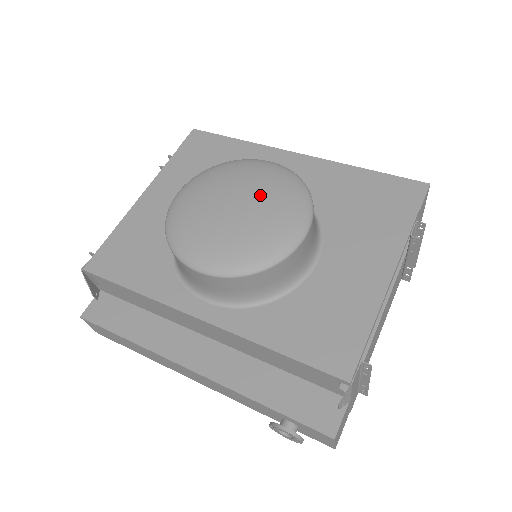
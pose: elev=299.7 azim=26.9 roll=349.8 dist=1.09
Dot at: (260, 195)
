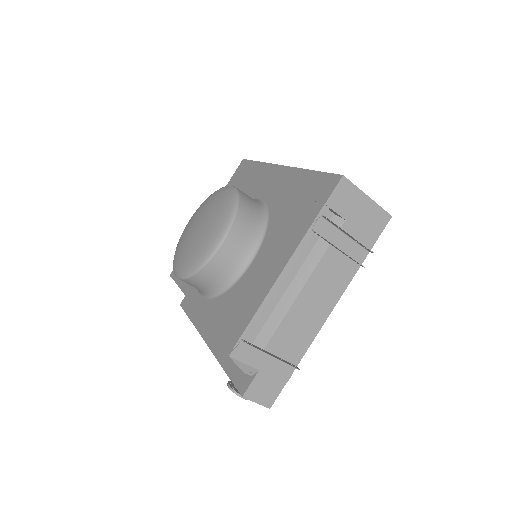
Dot at: (208, 217)
